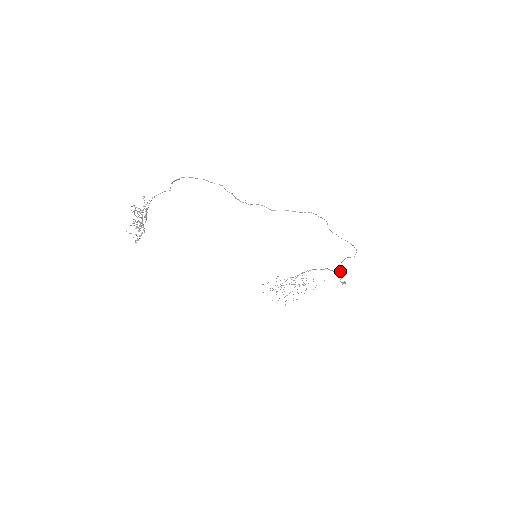
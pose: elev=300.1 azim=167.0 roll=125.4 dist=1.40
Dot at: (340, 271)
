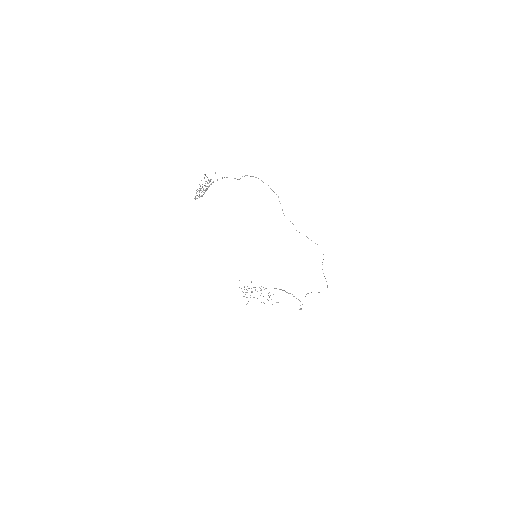
Dot at: occluded
